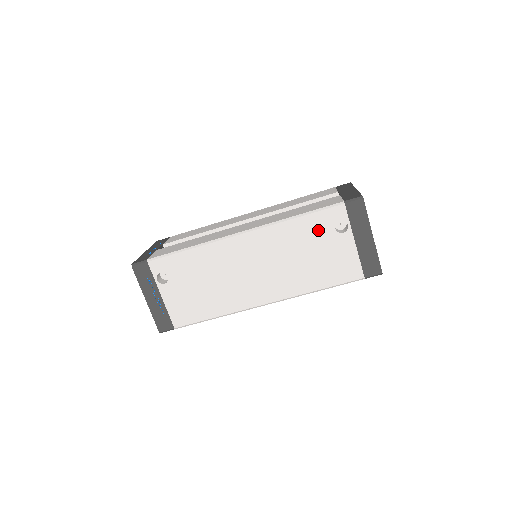
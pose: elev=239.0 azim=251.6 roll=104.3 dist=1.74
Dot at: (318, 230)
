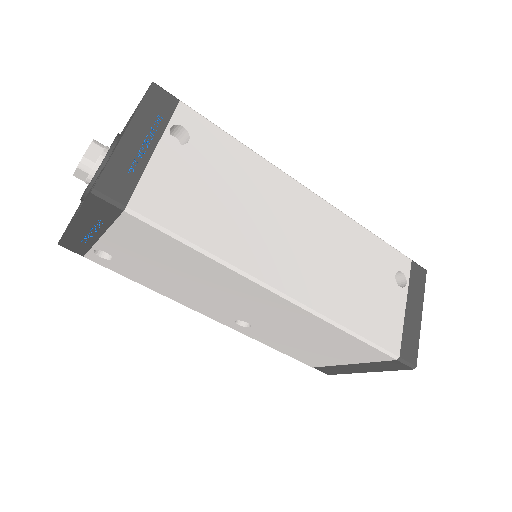
Dot at: (381, 262)
